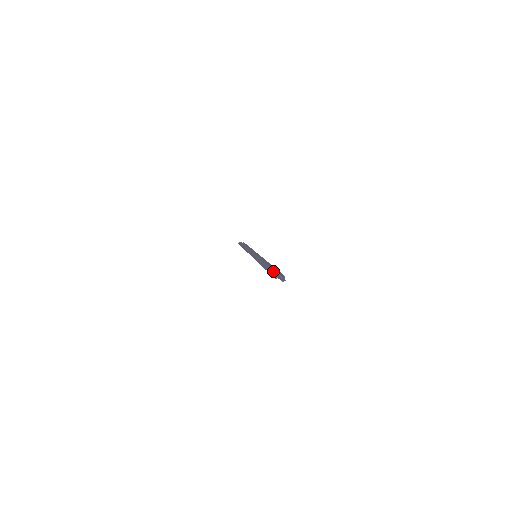
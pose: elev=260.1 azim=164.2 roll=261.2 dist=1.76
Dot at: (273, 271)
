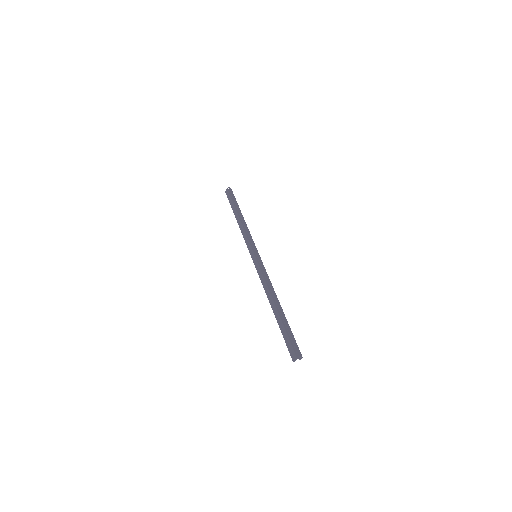
Dot at: (286, 337)
